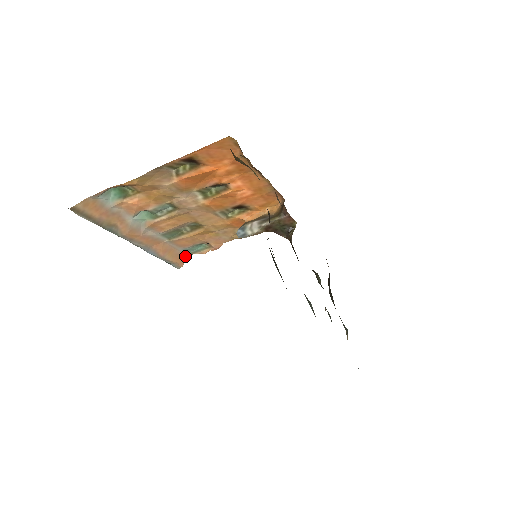
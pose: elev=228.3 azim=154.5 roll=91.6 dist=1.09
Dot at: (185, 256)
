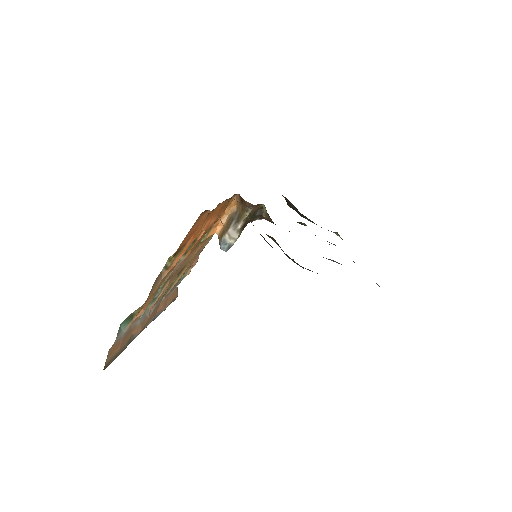
Dot at: (176, 289)
